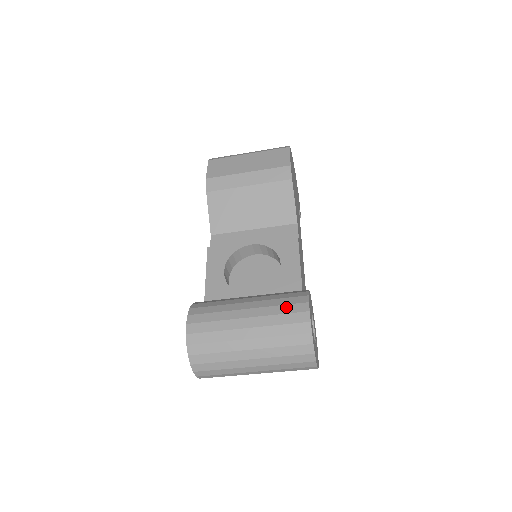
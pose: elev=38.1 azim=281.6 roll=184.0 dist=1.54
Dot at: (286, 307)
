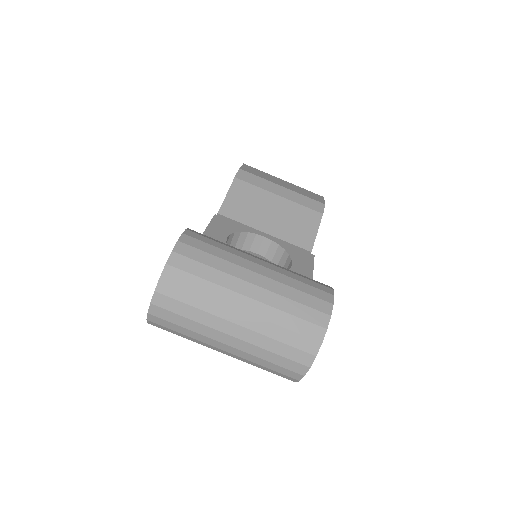
Dot at: (307, 280)
